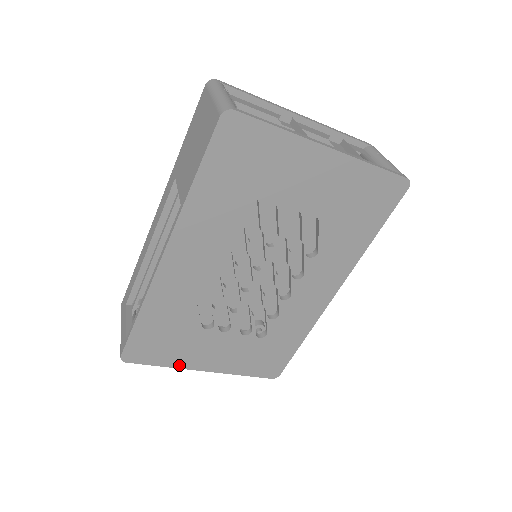
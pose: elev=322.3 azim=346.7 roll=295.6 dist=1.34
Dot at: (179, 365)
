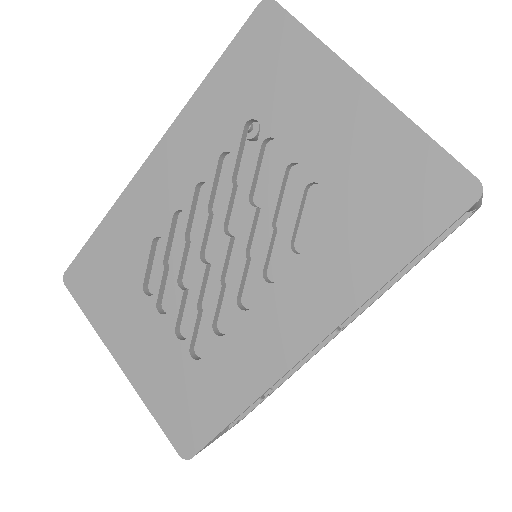
Dot at: (101, 331)
